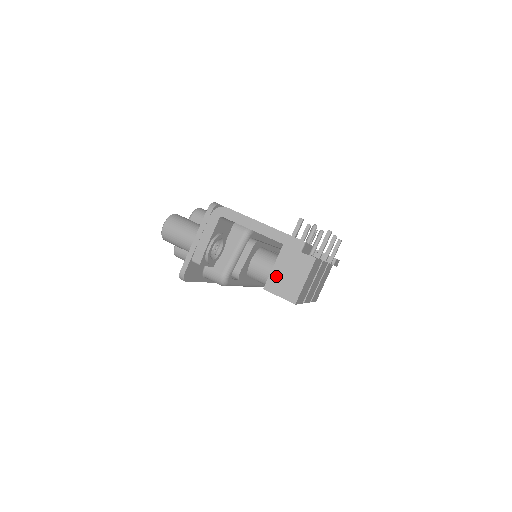
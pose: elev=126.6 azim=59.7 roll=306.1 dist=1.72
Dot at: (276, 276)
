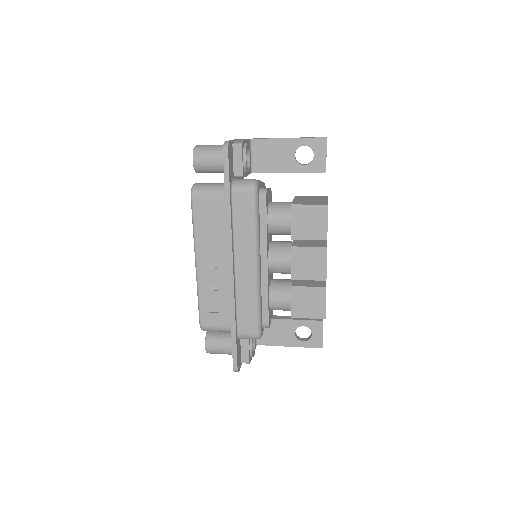
Dot at: (299, 201)
